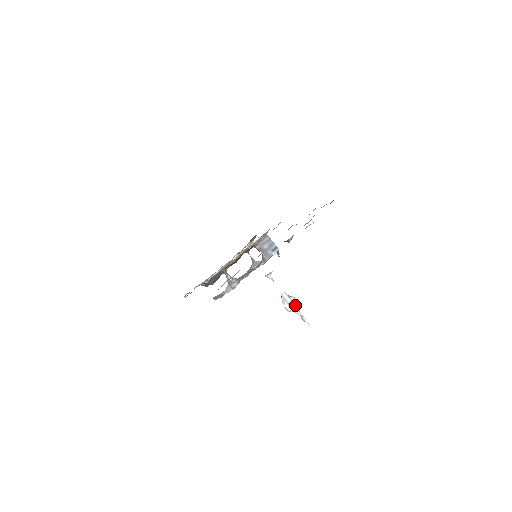
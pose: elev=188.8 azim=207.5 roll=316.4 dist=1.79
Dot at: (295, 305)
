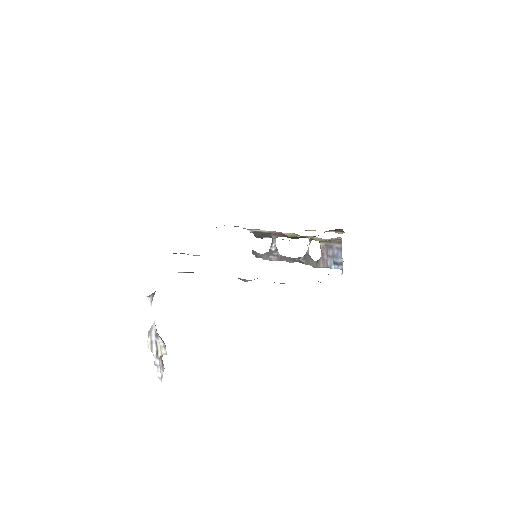
Dot at: (157, 349)
